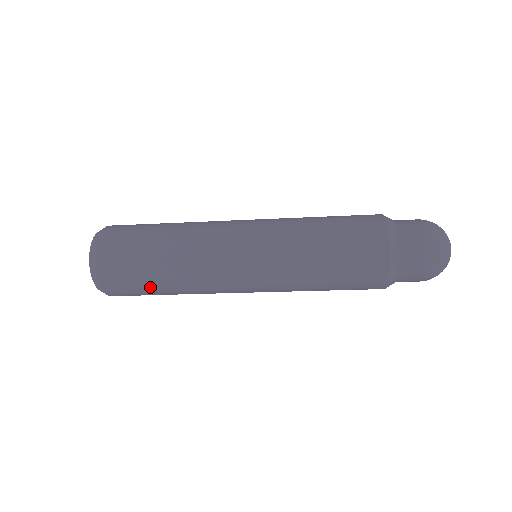
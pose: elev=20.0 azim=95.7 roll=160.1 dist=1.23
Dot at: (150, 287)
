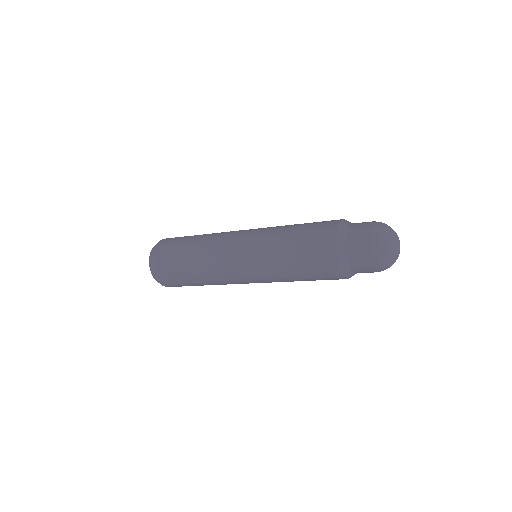
Dot at: (193, 285)
